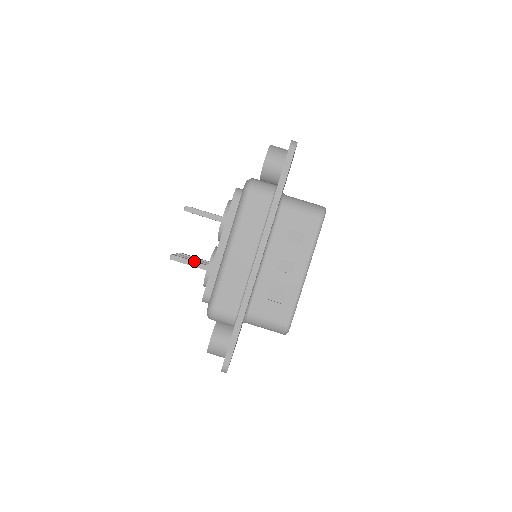
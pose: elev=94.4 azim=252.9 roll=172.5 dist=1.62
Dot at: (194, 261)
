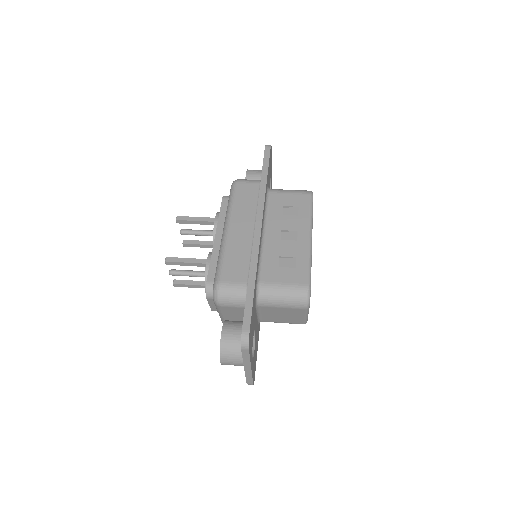
Dot at: (191, 258)
